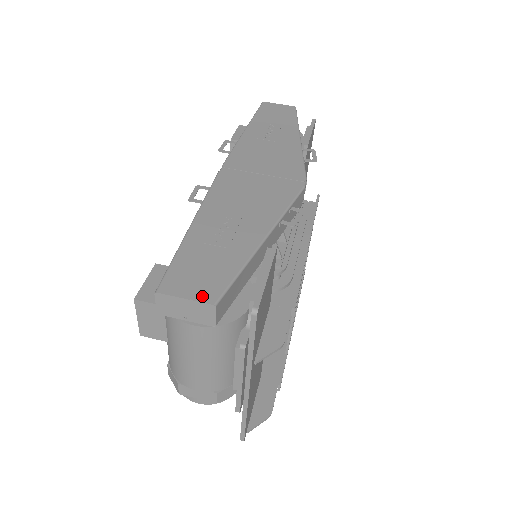
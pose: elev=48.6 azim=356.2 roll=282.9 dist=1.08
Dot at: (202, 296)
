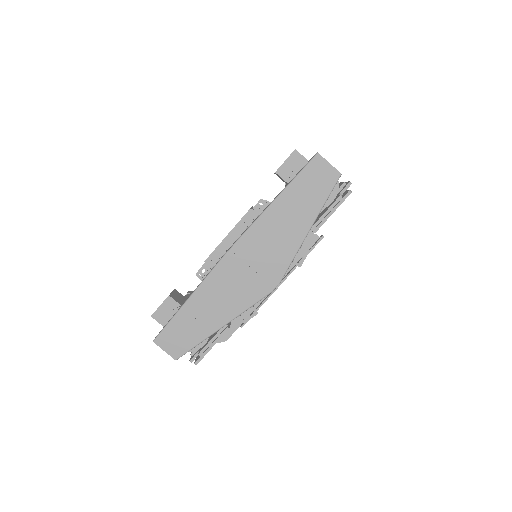
Dot at: (172, 353)
